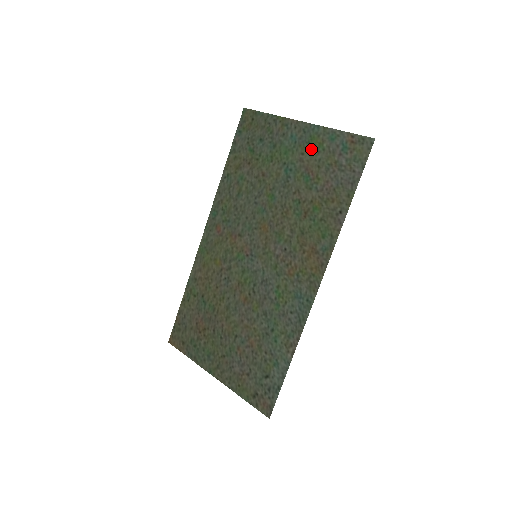
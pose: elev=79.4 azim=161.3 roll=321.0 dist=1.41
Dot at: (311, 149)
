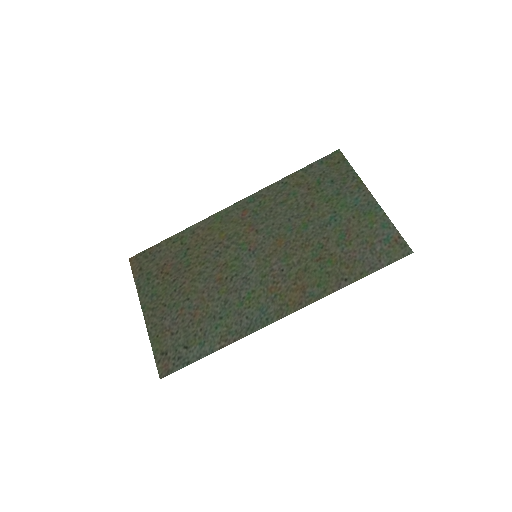
Dot at: (363, 219)
